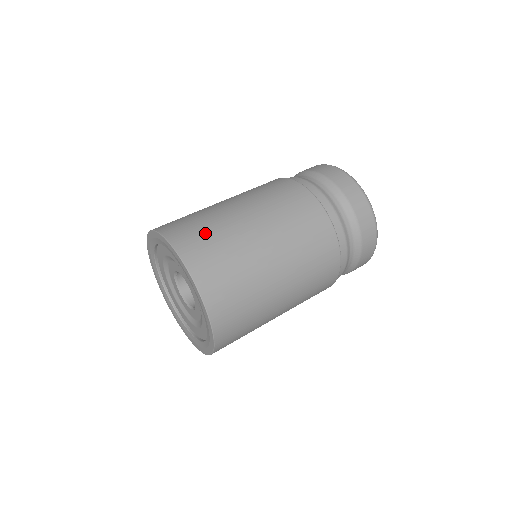
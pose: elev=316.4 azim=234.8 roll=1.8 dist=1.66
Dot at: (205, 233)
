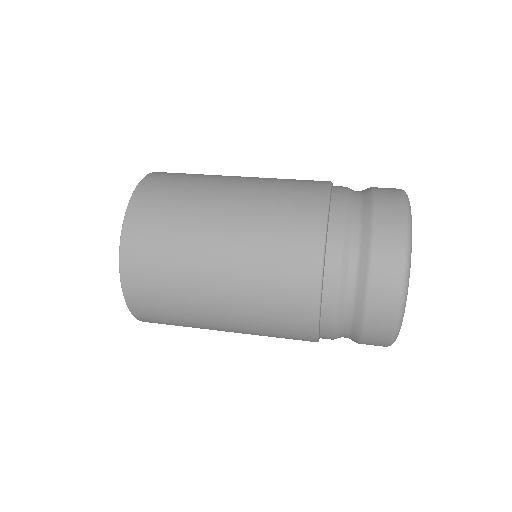
Dot at: (178, 183)
